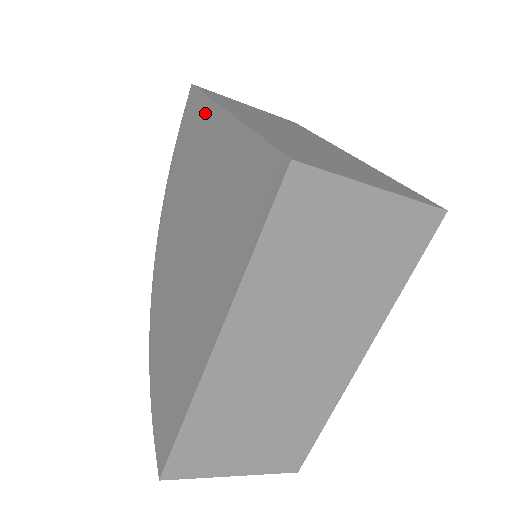
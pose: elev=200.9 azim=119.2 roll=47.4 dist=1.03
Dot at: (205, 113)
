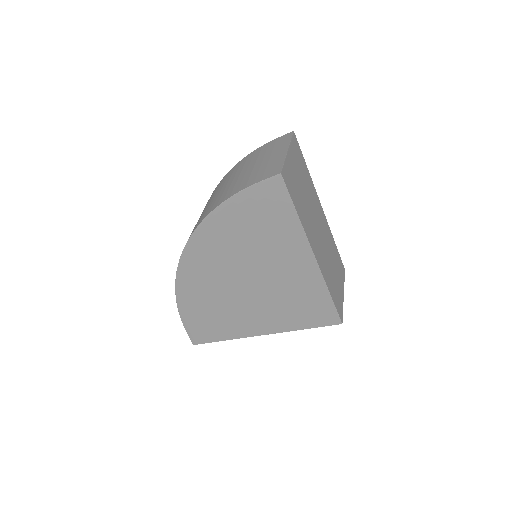
Dot at: (293, 229)
